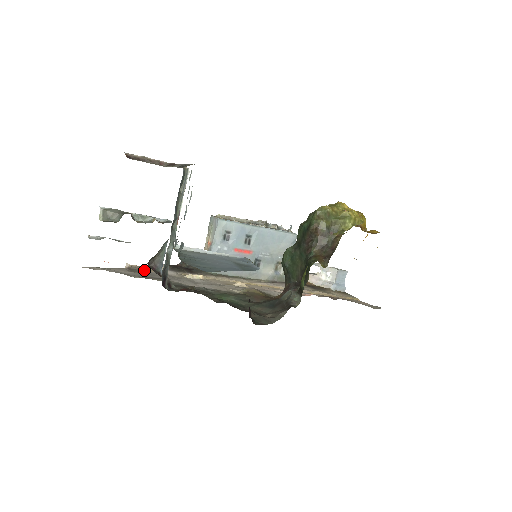
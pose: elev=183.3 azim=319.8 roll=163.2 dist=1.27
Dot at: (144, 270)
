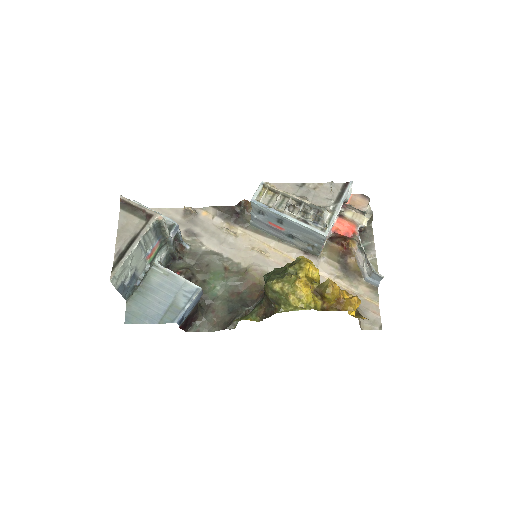
Dot at: (196, 214)
